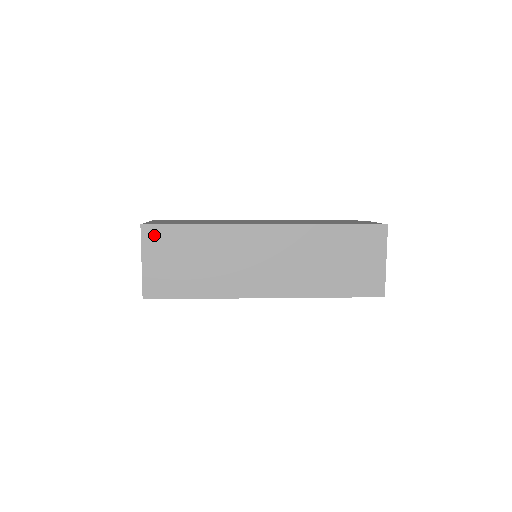
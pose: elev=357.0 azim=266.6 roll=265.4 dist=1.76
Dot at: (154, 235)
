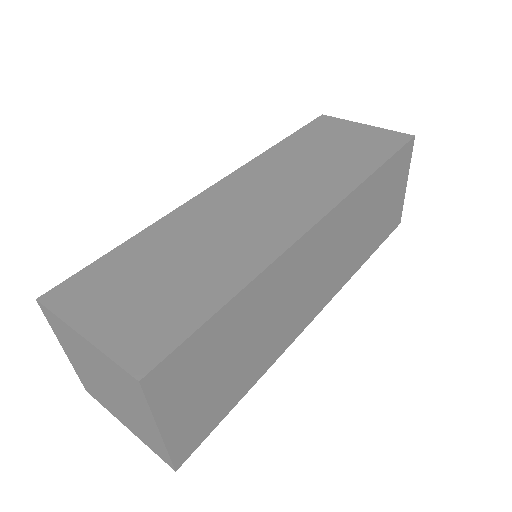
Dot at: (169, 375)
